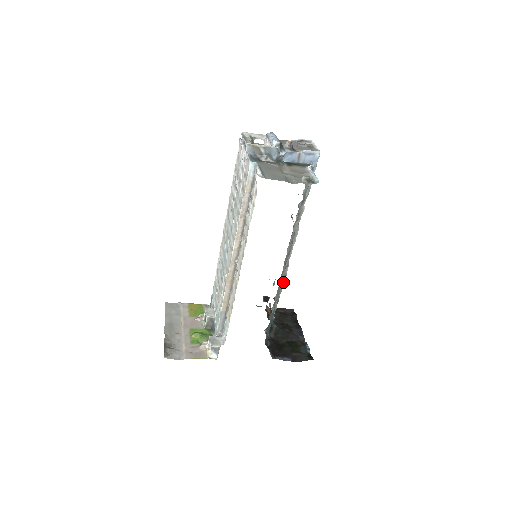
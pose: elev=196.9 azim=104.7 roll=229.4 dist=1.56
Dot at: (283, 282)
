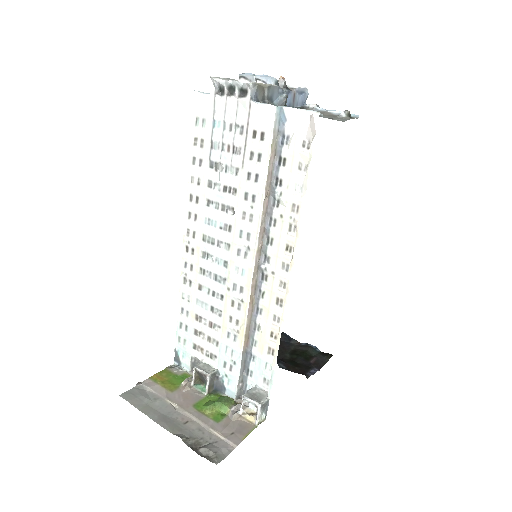
Dot at: occluded
